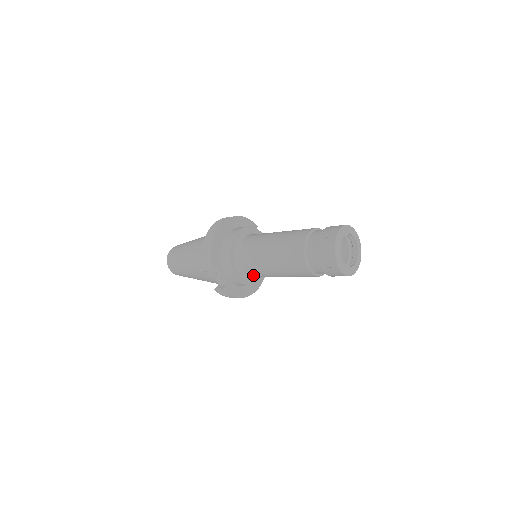
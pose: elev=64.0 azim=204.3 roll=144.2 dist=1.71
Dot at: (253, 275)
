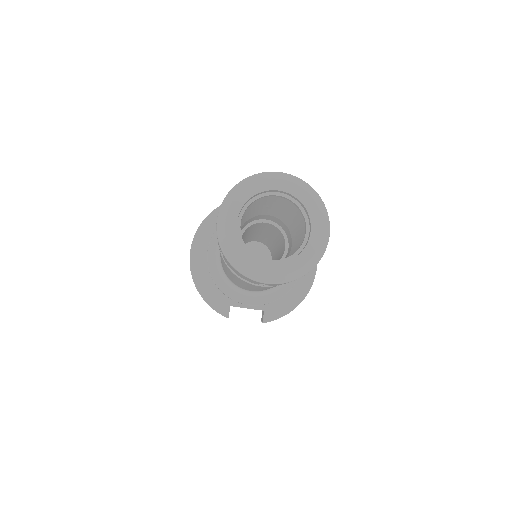
Dot at: occluded
